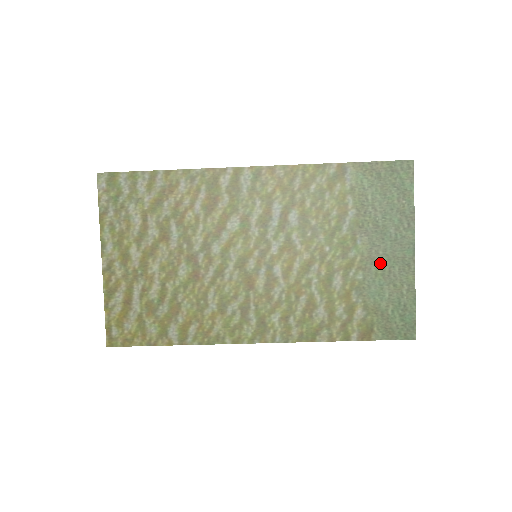
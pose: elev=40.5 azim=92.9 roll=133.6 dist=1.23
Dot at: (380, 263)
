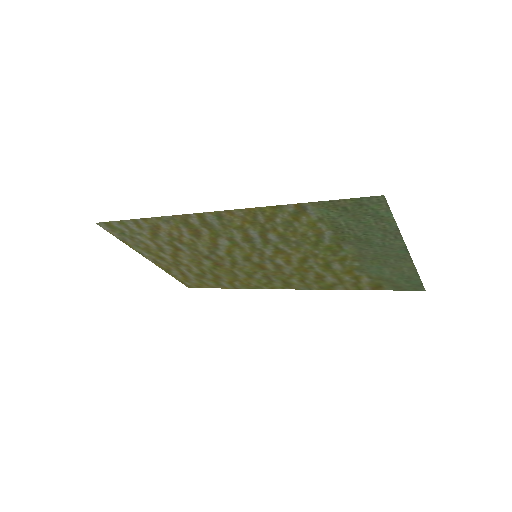
Dot at: (373, 258)
